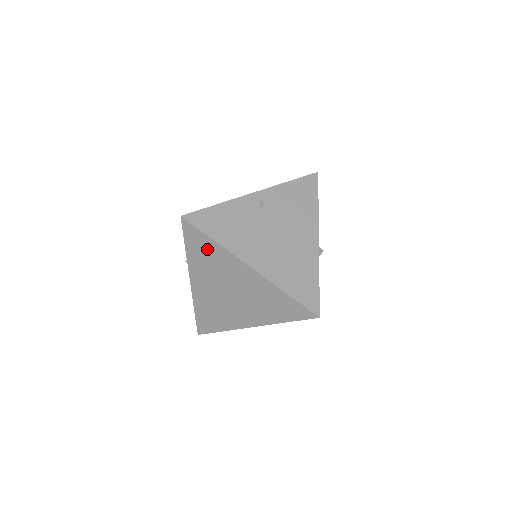
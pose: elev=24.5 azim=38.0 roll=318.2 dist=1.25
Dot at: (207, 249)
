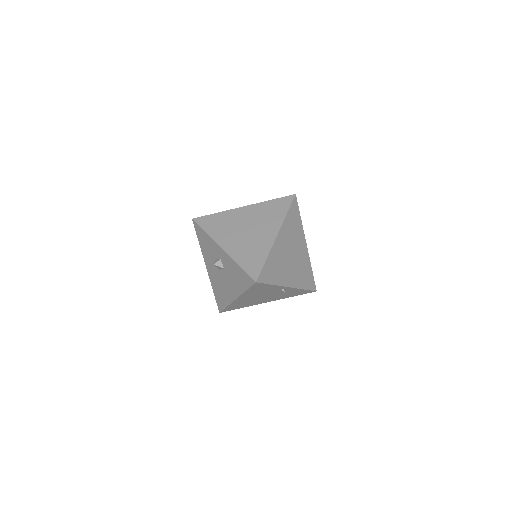
Dot at: (216, 220)
